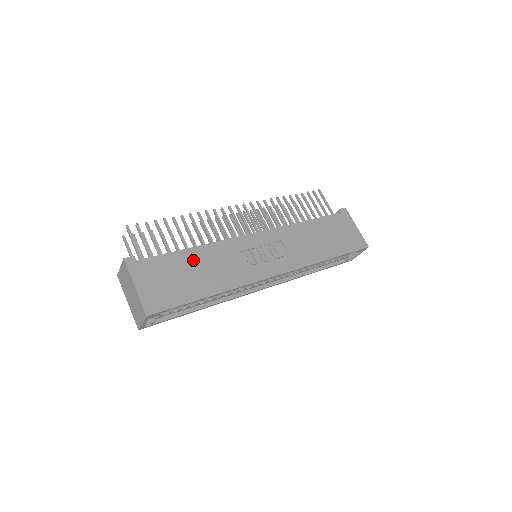
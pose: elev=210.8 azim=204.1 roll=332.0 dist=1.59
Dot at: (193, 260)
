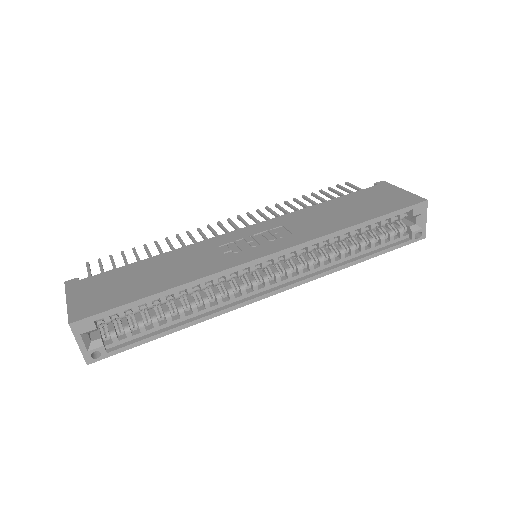
Dot at: (151, 266)
